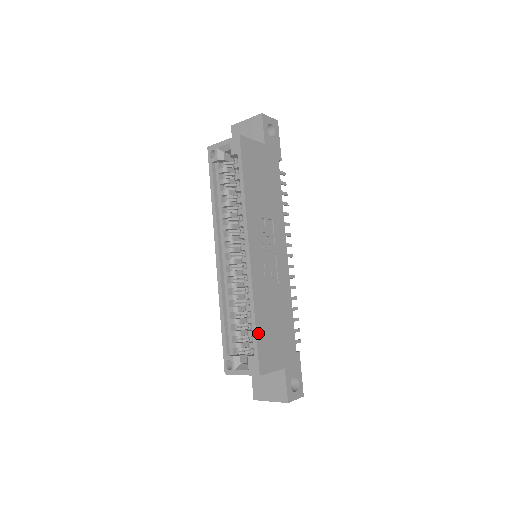
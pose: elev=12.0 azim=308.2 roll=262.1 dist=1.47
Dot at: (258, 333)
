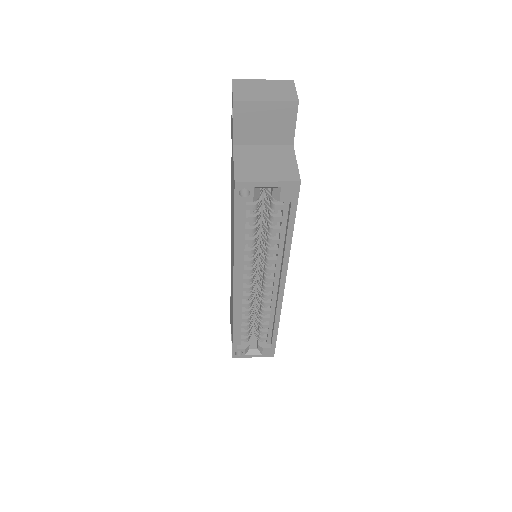
Dot at: (277, 334)
